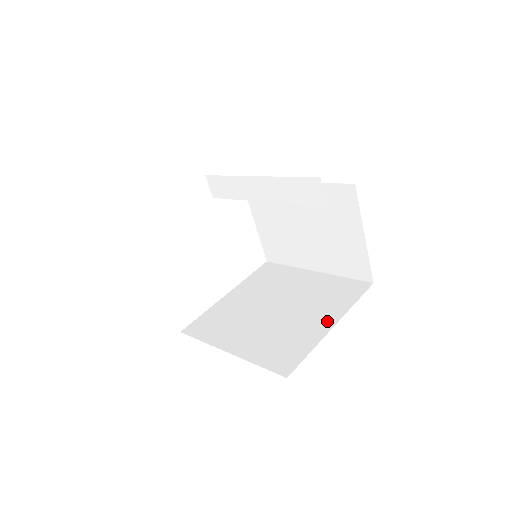
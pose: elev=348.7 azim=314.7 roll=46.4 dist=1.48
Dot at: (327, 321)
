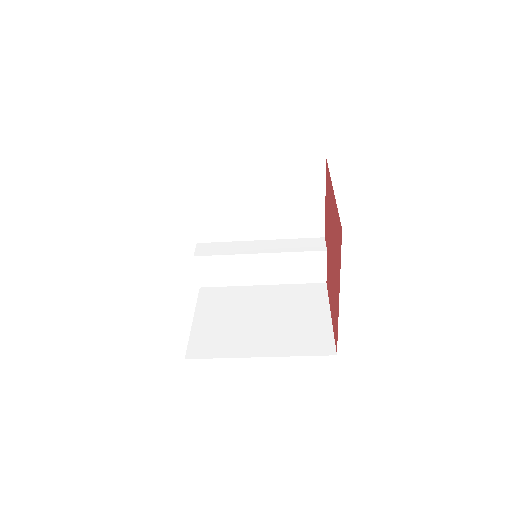
Dot at: occluded
